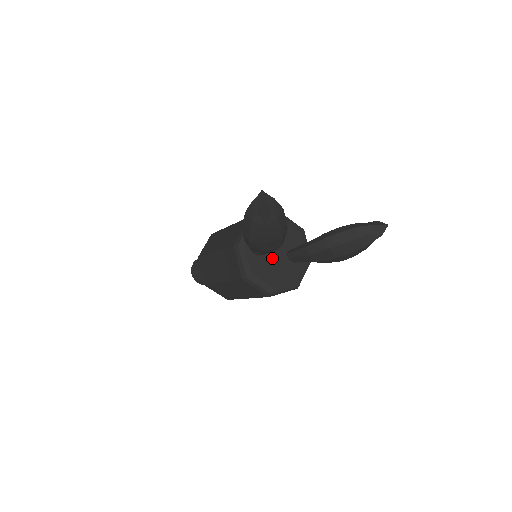
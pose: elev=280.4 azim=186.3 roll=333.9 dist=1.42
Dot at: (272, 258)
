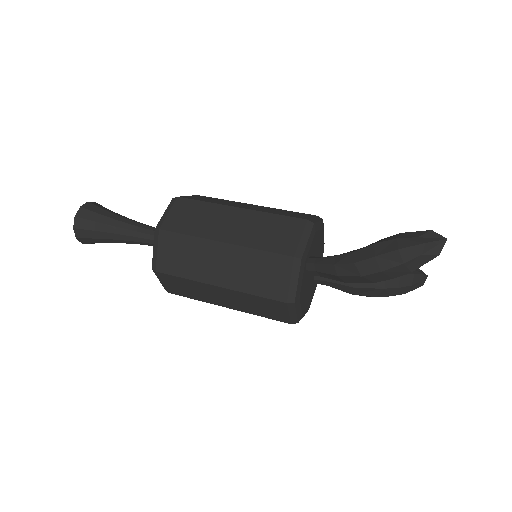
Dot at: (310, 278)
